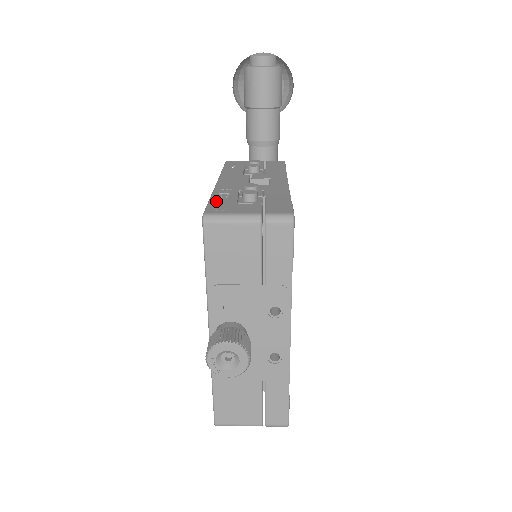
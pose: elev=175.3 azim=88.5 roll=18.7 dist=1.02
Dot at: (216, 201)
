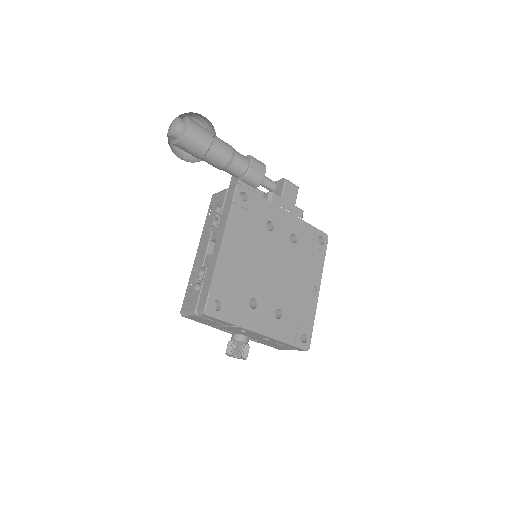
Dot at: (188, 291)
